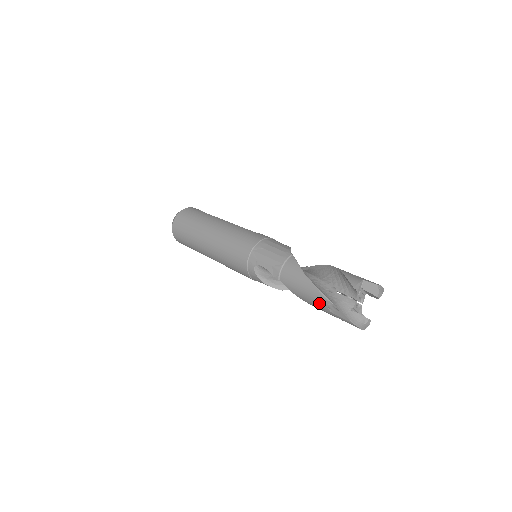
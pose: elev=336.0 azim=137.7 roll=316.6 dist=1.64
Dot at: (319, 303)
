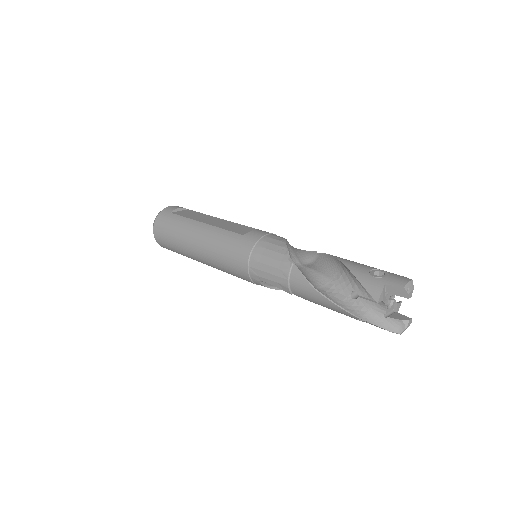
Dot at: occluded
